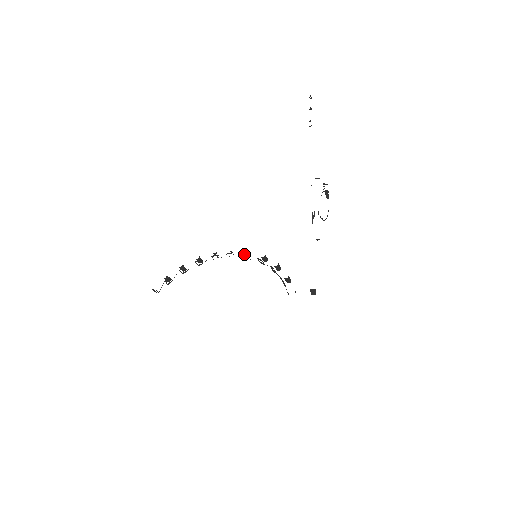
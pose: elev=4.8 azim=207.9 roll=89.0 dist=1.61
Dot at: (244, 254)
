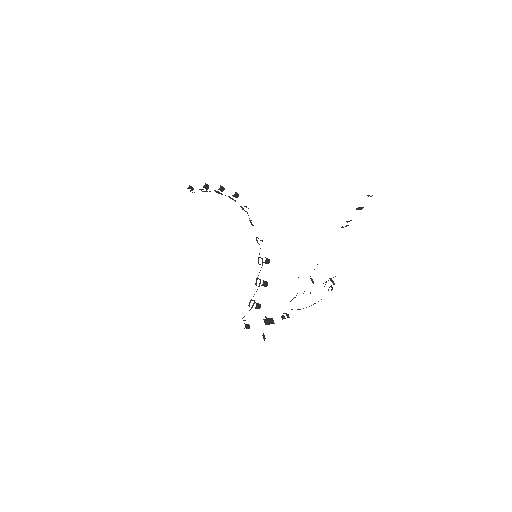
Dot at: (256, 238)
